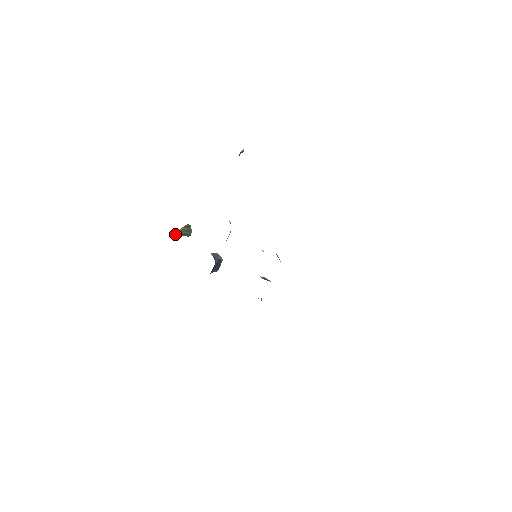
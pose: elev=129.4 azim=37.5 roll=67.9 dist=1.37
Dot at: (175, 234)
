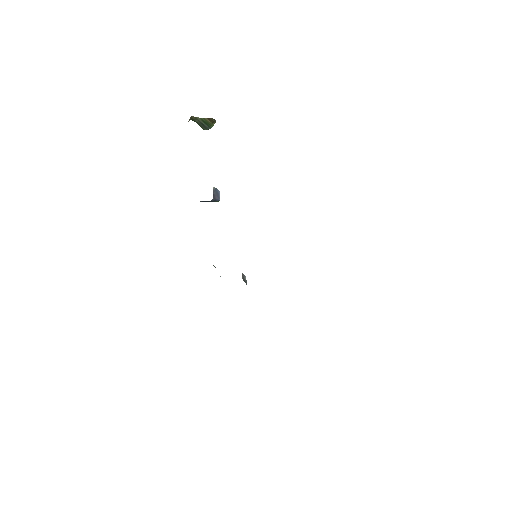
Dot at: (193, 118)
